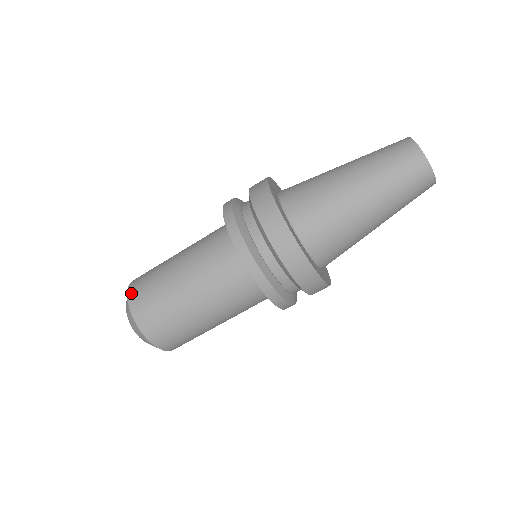
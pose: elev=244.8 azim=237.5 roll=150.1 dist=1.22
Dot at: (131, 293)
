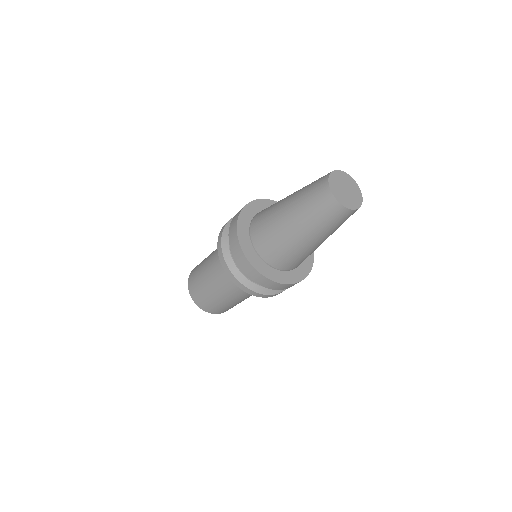
Dot at: (200, 306)
